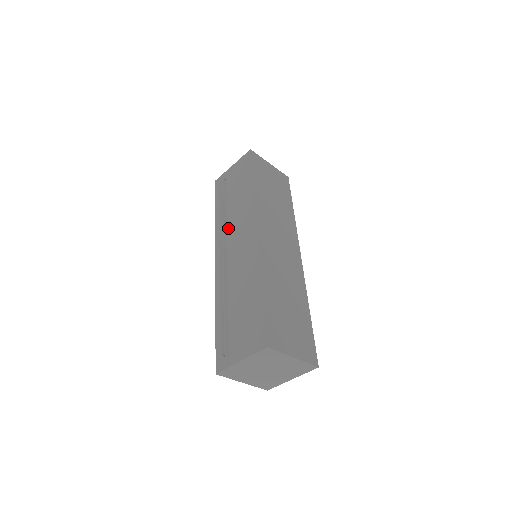
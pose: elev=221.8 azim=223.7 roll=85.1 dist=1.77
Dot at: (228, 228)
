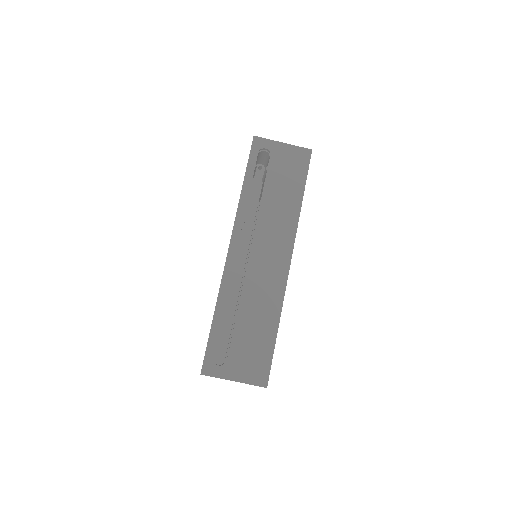
Dot at: (257, 223)
